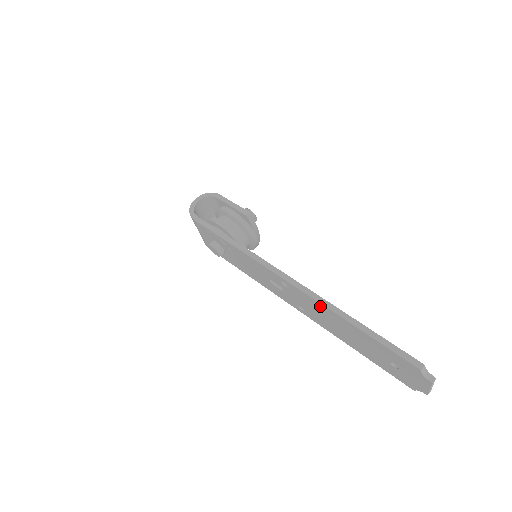
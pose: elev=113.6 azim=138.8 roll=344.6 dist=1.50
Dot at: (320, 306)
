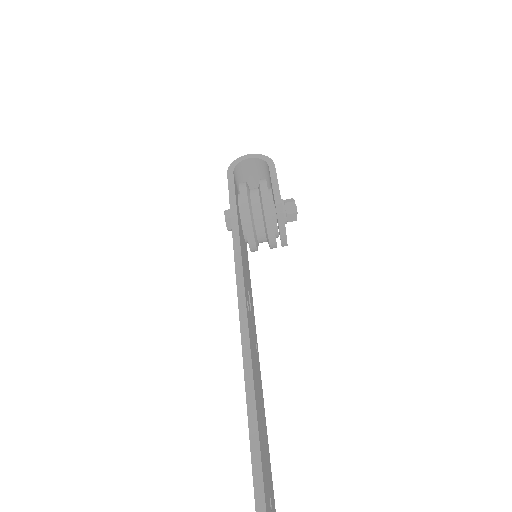
Dot at: occluded
